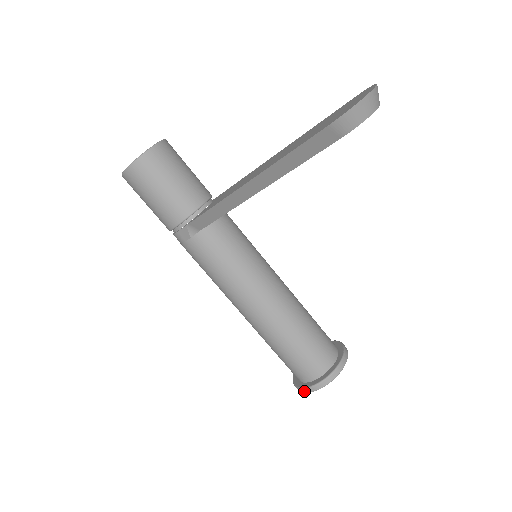
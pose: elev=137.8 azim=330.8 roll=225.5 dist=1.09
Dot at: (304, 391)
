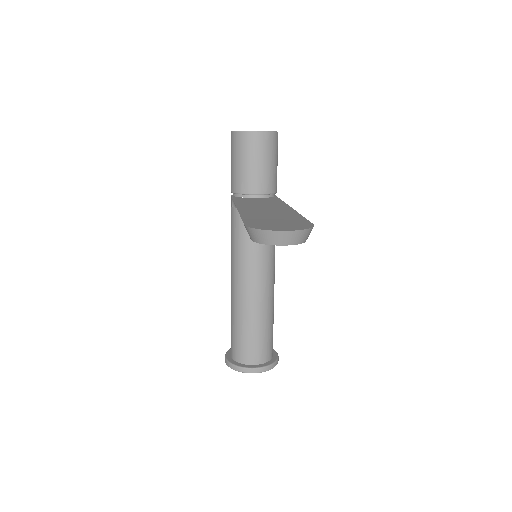
Dot at: occluded
